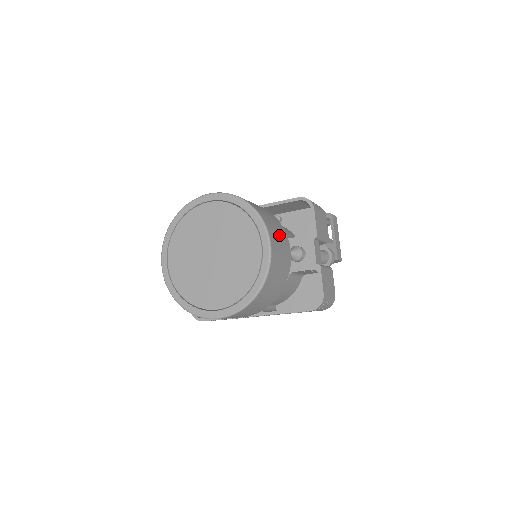
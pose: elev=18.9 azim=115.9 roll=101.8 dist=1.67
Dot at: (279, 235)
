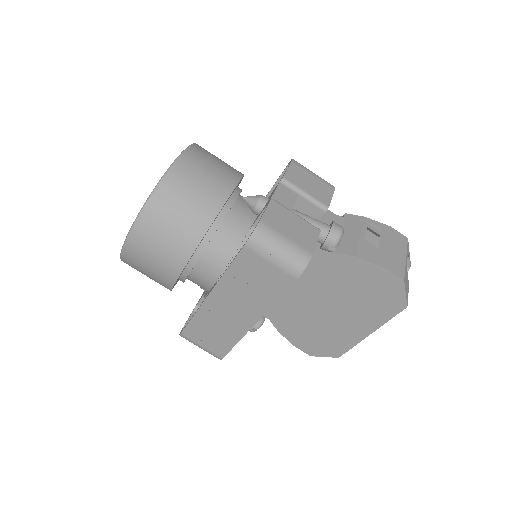
Dot at: (217, 164)
